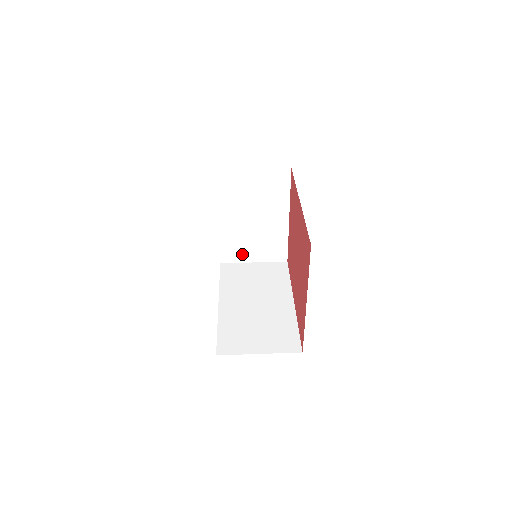
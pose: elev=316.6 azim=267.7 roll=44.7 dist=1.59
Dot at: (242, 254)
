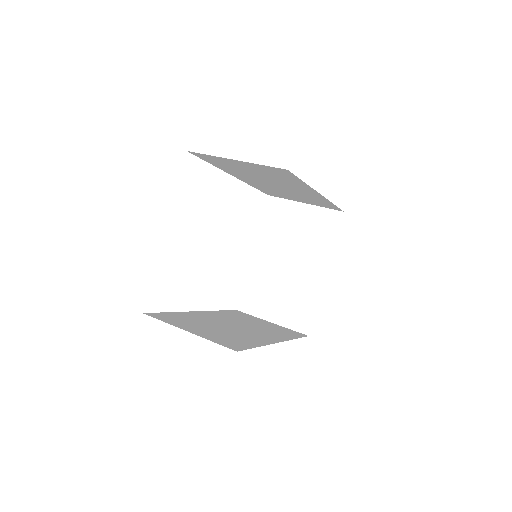
Dot at: (262, 306)
